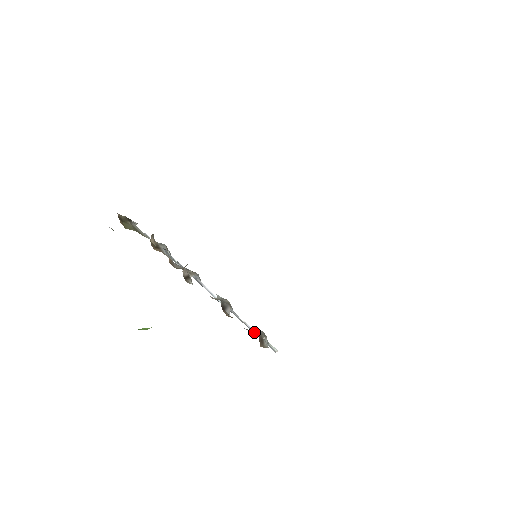
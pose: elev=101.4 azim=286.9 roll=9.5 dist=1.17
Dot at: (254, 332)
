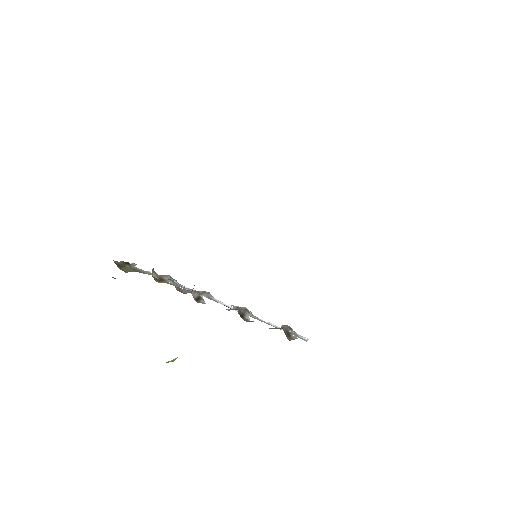
Dot at: (280, 329)
